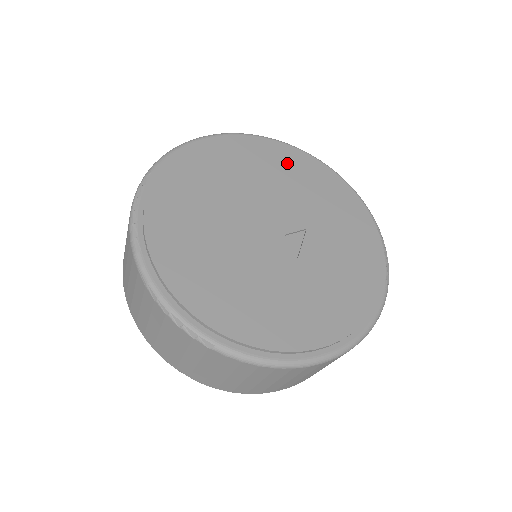
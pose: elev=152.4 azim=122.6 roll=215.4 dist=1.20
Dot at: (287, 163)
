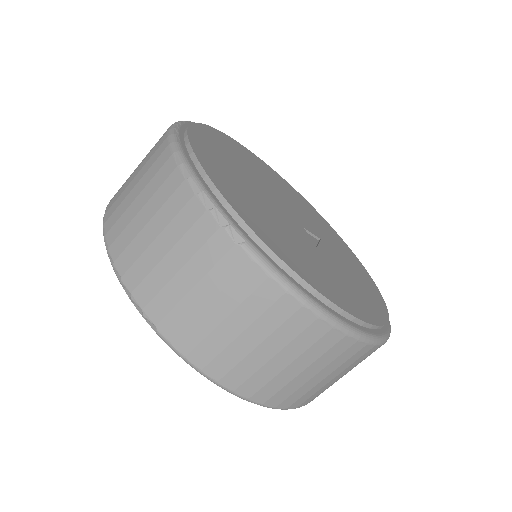
Dot at: (300, 200)
